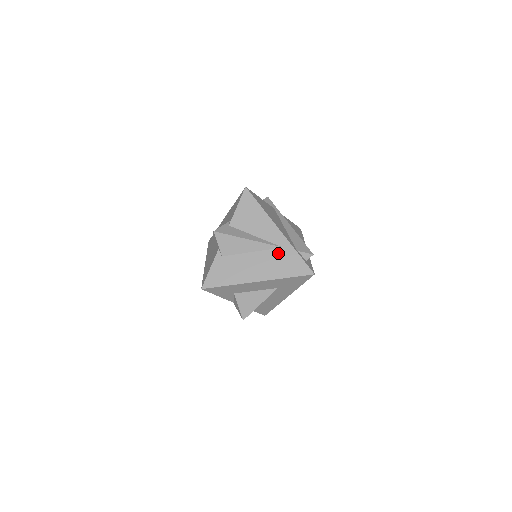
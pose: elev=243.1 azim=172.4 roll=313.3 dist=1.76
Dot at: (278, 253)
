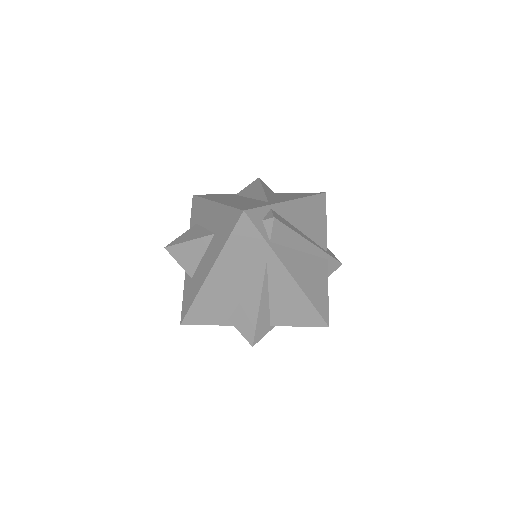
Dot at: (259, 202)
